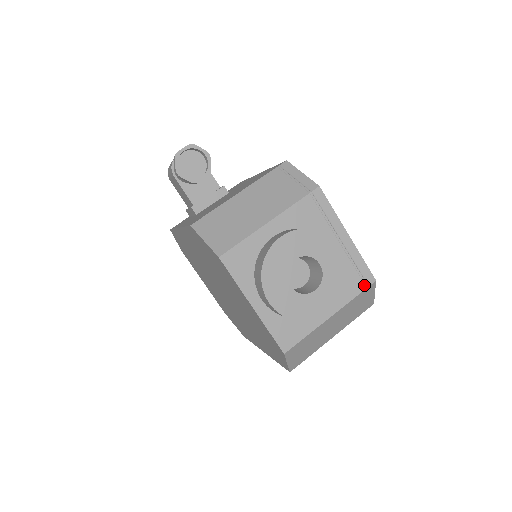
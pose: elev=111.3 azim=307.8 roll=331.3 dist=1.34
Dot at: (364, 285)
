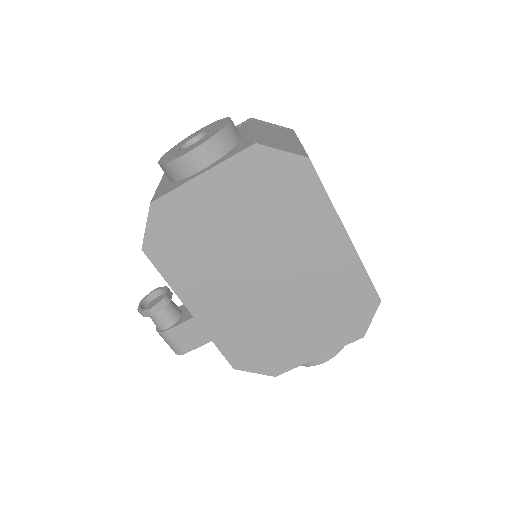
Dot at: (248, 122)
